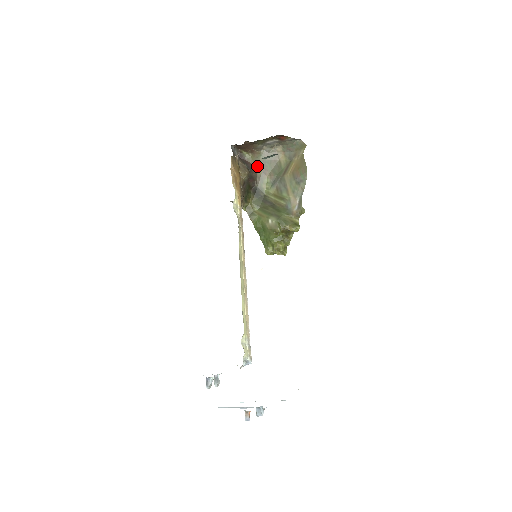
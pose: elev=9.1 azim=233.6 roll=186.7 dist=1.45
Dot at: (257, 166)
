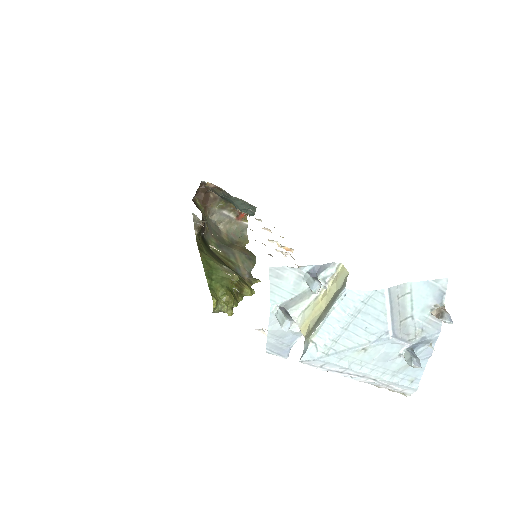
Dot at: (206, 222)
